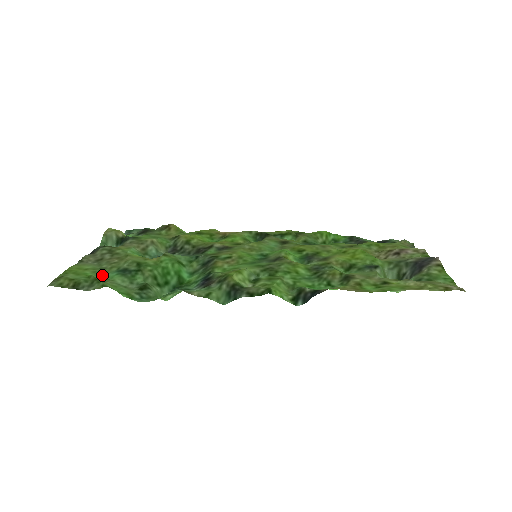
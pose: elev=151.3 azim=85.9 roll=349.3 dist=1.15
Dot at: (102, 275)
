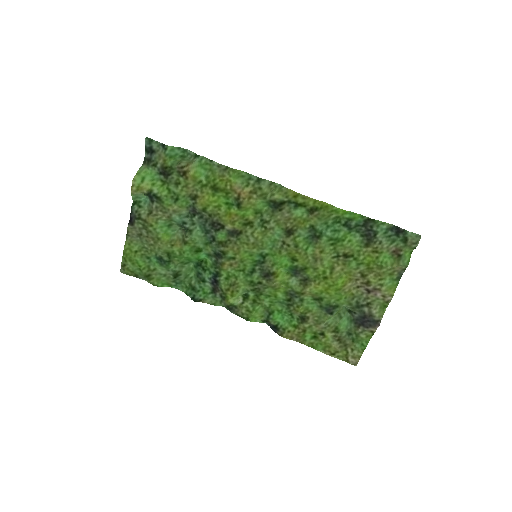
Dot at: (147, 259)
